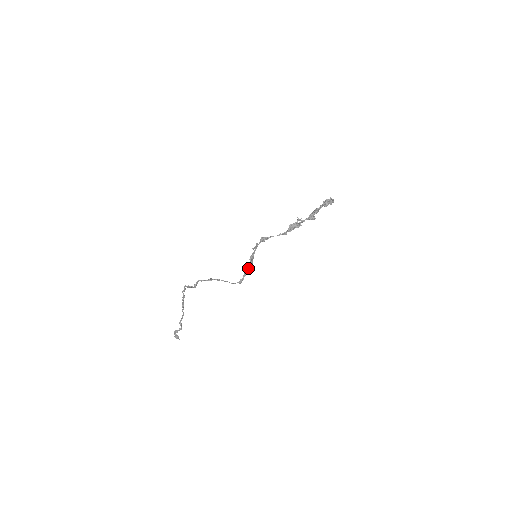
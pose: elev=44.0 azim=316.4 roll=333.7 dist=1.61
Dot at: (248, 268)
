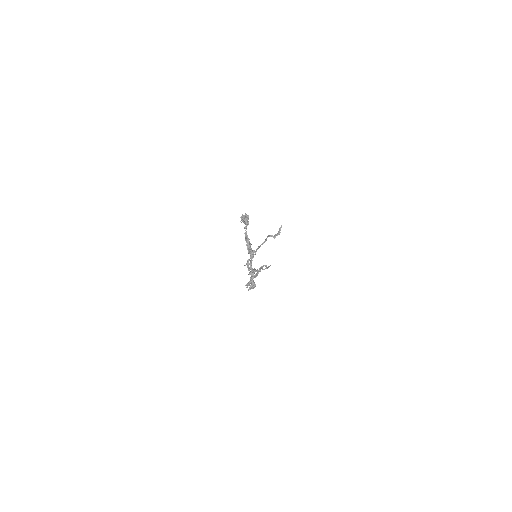
Dot at: (262, 266)
